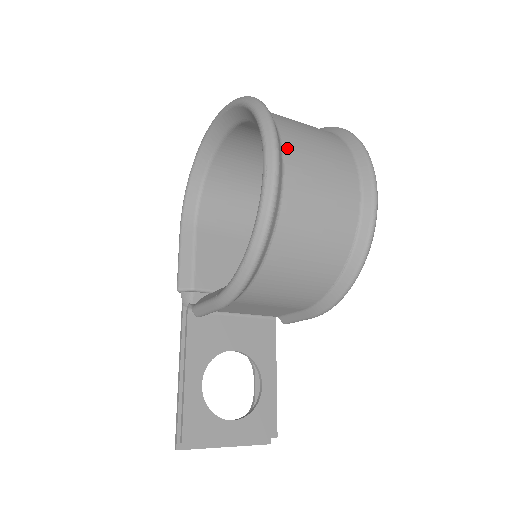
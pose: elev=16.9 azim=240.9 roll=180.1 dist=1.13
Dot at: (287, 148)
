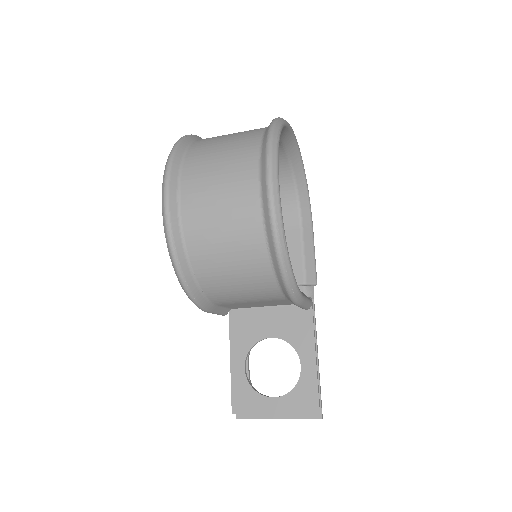
Dot at: (185, 180)
